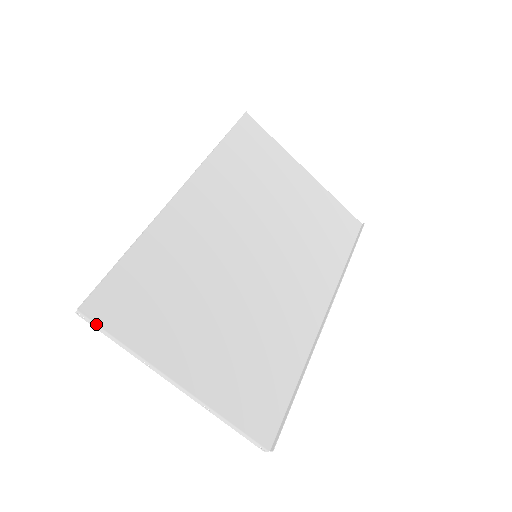
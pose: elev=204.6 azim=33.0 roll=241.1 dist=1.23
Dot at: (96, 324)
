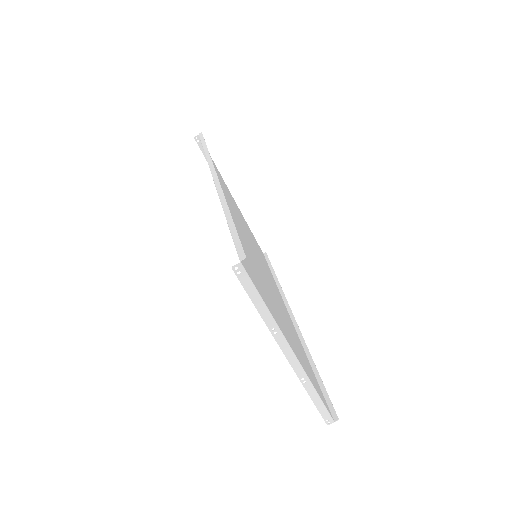
Dot at: (251, 280)
